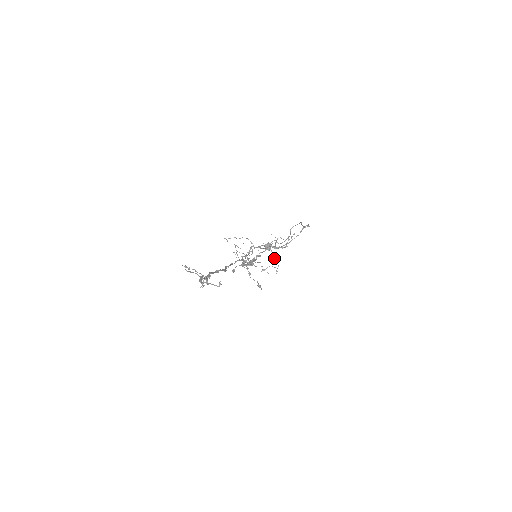
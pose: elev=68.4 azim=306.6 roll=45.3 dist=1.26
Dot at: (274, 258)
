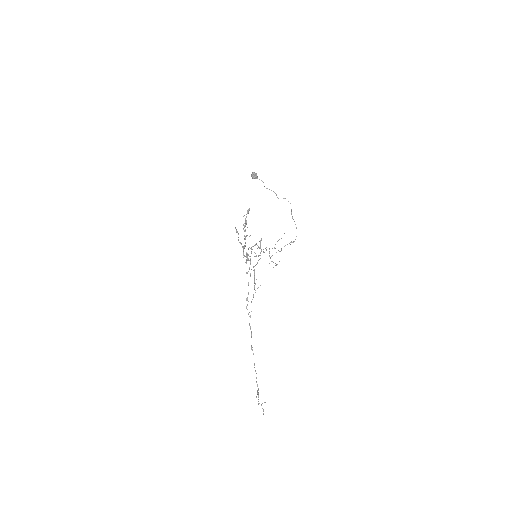
Dot at: occluded
